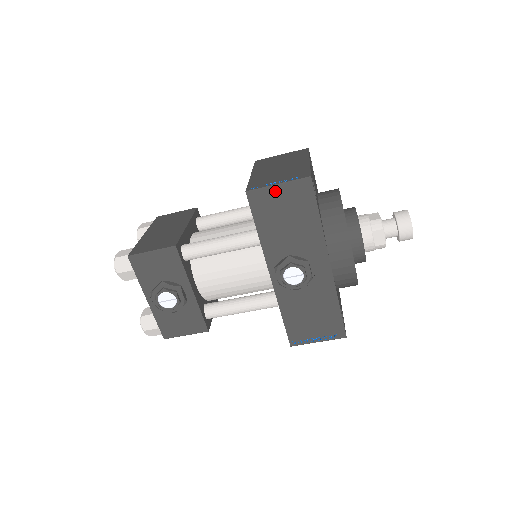
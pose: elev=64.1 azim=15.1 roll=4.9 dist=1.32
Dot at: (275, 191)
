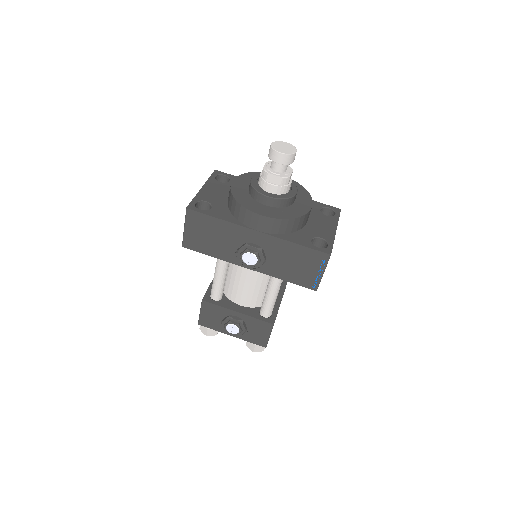
Dot at: (188, 232)
